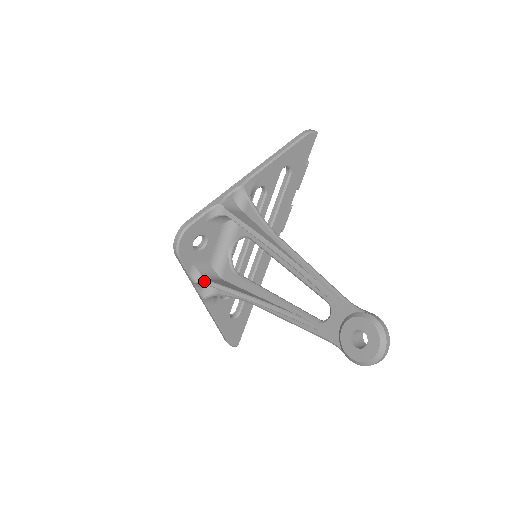
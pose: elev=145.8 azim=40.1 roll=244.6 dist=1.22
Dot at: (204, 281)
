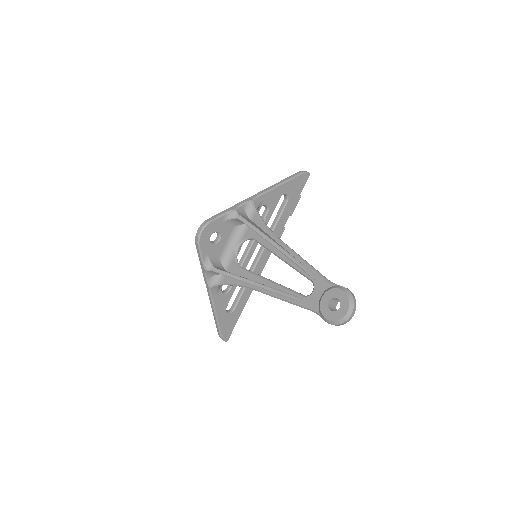
Dot at: (214, 269)
